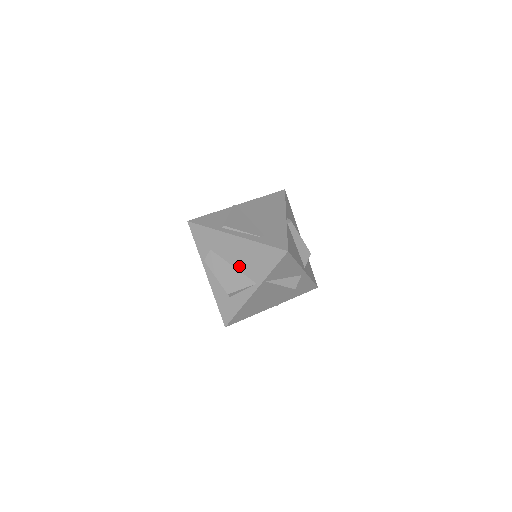
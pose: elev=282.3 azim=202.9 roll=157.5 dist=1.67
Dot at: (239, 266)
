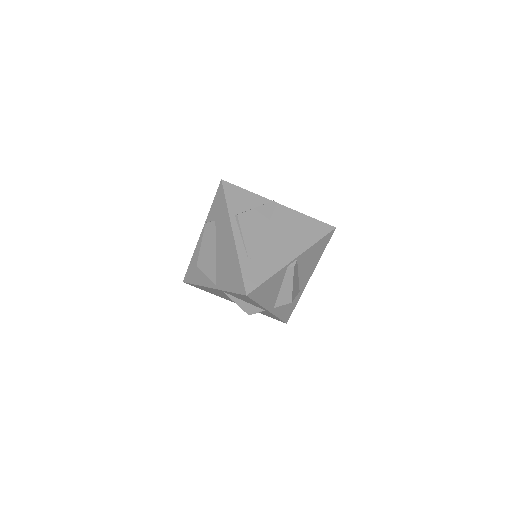
Dot at: (218, 258)
